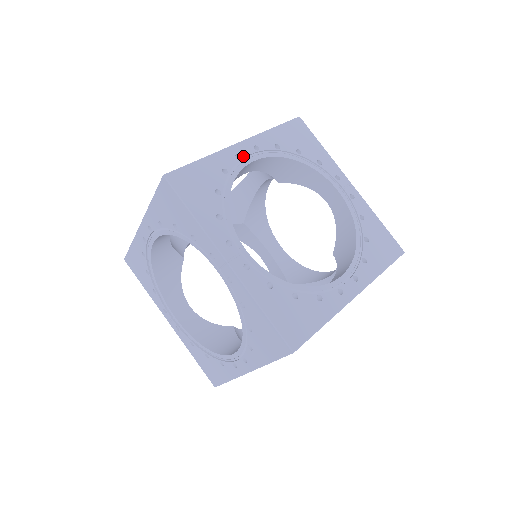
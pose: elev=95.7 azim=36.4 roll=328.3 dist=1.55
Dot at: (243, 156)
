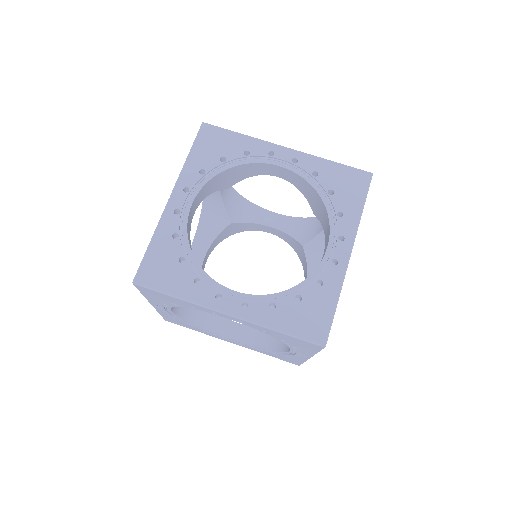
Dot at: (275, 156)
